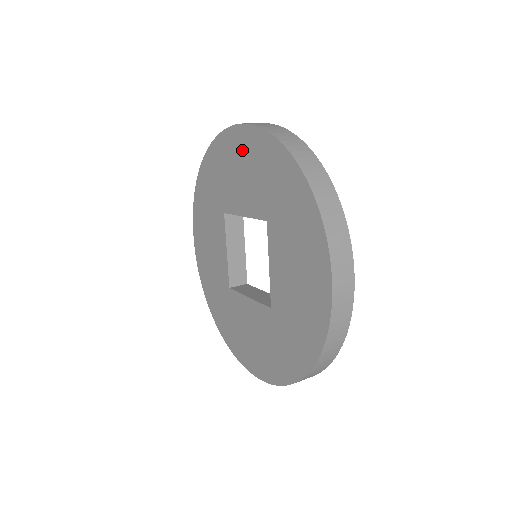
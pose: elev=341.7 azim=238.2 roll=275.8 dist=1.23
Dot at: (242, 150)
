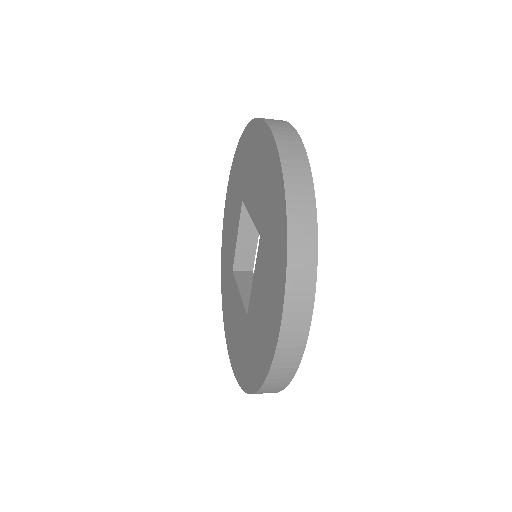
Dot at: (228, 210)
